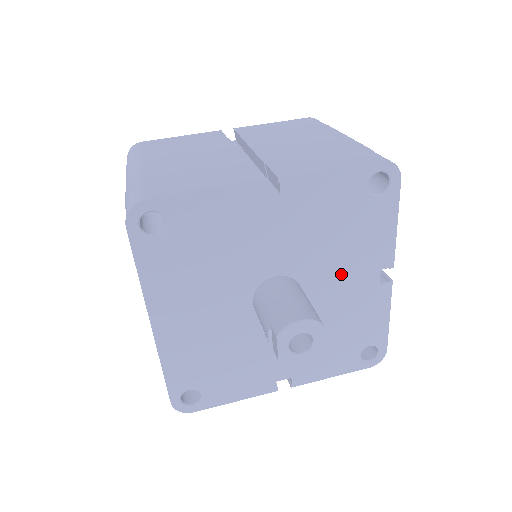
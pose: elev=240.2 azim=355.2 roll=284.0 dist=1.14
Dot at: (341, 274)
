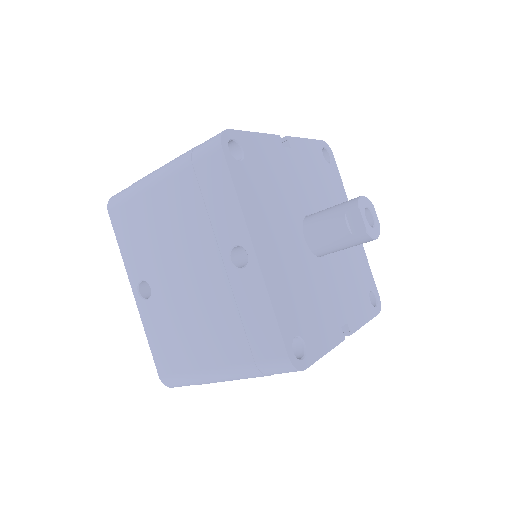
Dot at: occluded
